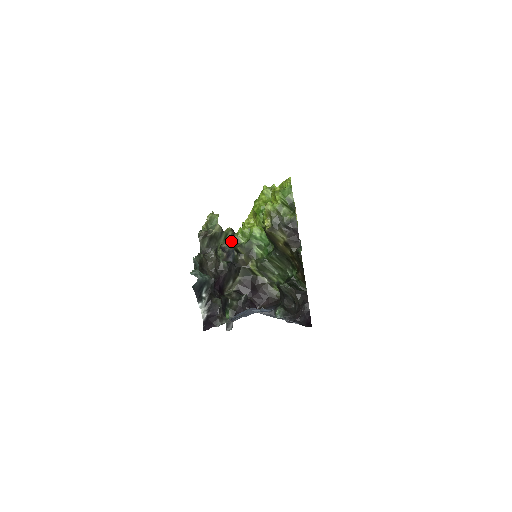
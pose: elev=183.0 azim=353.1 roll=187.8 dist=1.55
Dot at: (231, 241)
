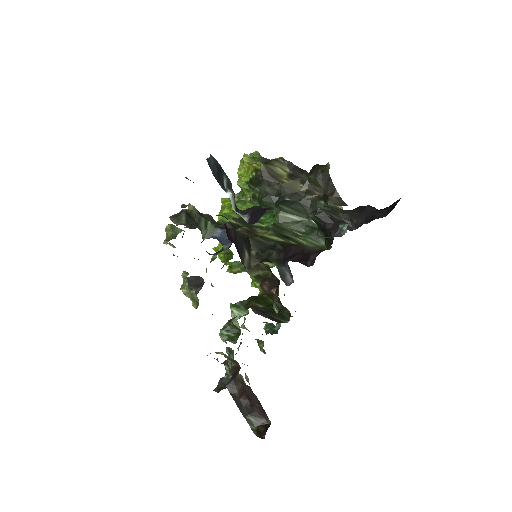
Dot at: (216, 227)
